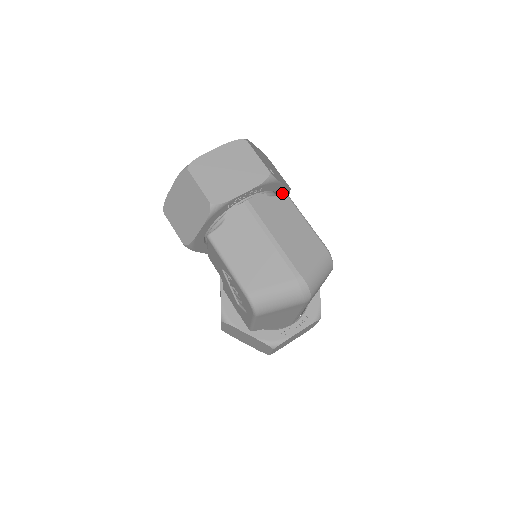
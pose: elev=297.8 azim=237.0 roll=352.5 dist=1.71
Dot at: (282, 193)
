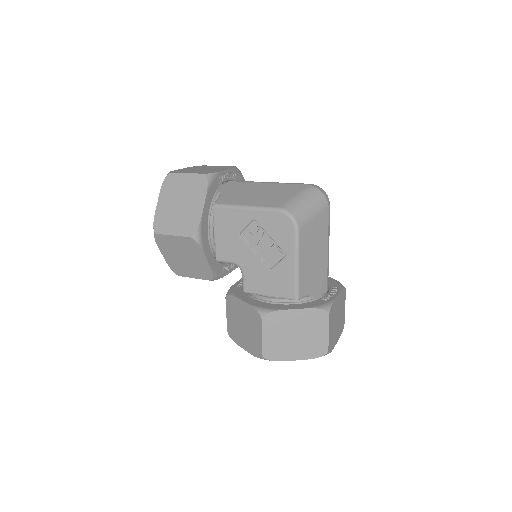
Dot at: occluded
